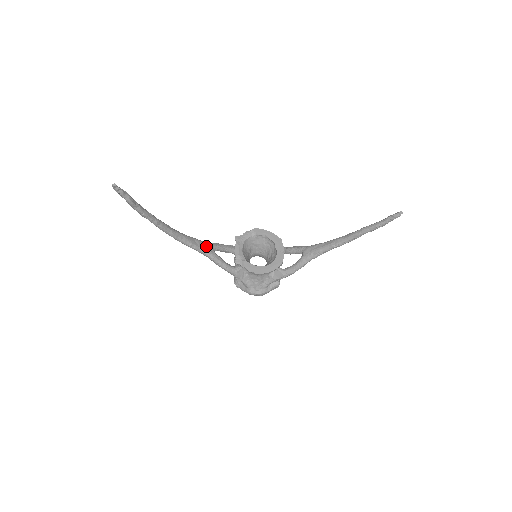
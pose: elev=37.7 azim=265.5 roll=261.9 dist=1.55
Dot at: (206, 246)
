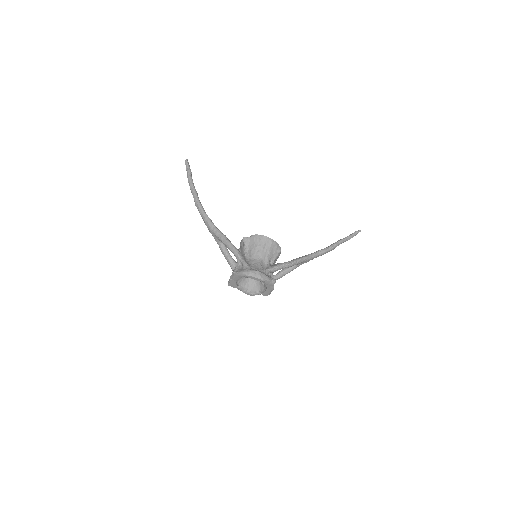
Dot at: occluded
